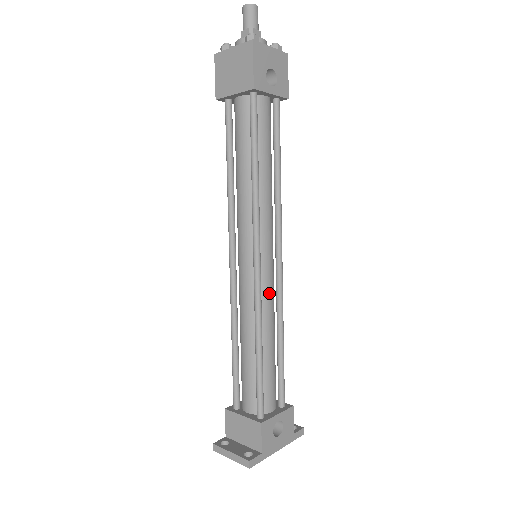
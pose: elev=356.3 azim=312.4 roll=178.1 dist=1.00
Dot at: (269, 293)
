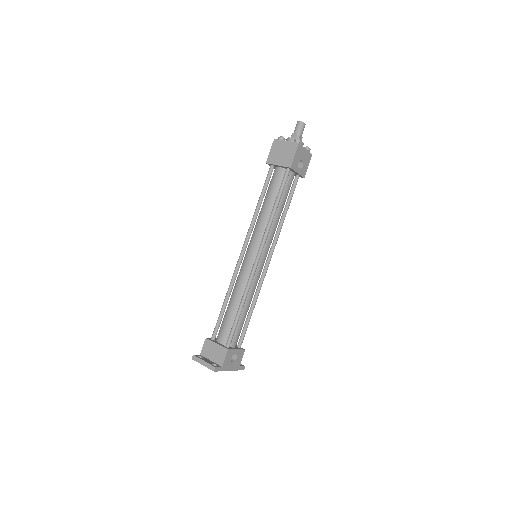
Dot at: (257, 279)
